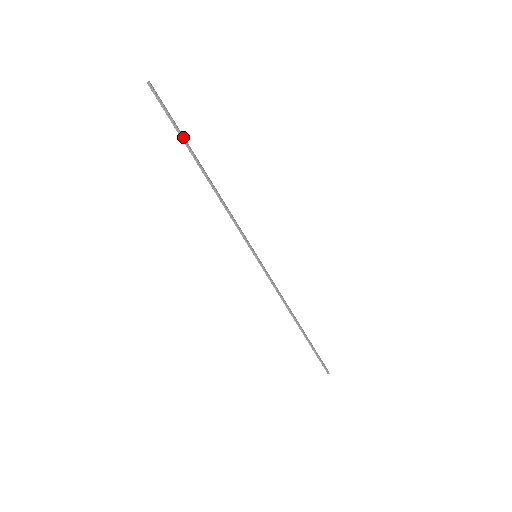
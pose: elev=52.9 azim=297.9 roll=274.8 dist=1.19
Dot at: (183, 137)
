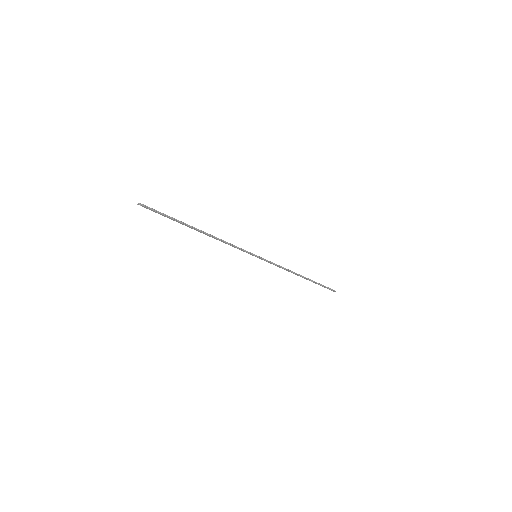
Dot at: (176, 219)
